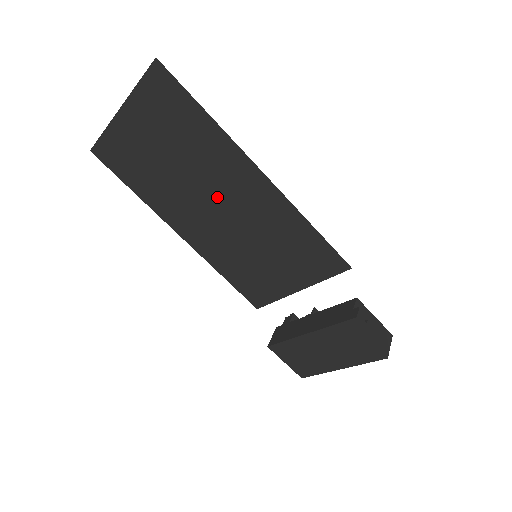
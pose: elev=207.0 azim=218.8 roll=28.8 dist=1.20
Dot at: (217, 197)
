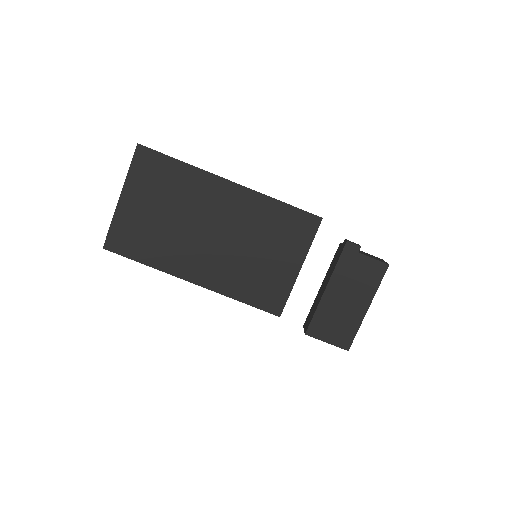
Dot at: (209, 224)
